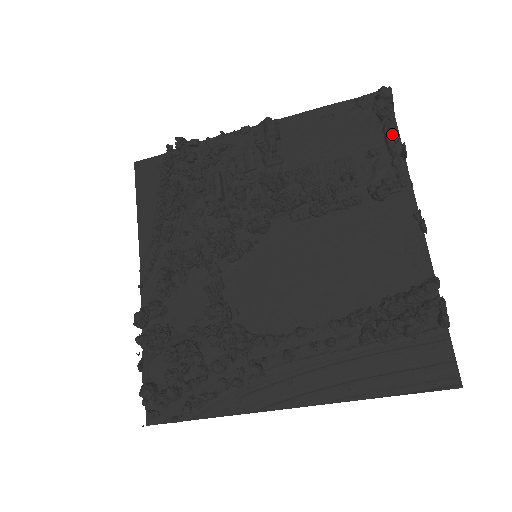
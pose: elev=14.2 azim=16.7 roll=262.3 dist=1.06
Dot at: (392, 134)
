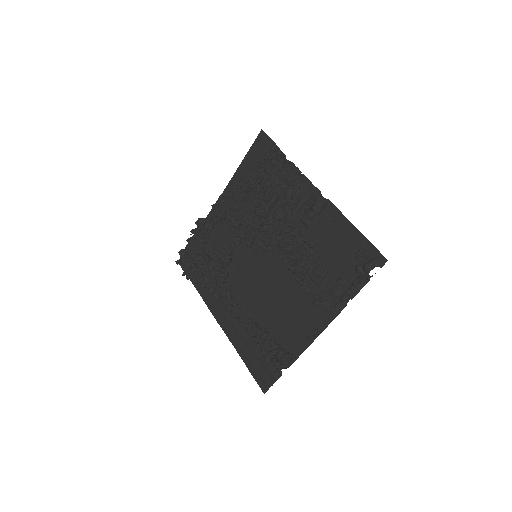
Dot at: (356, 286)
